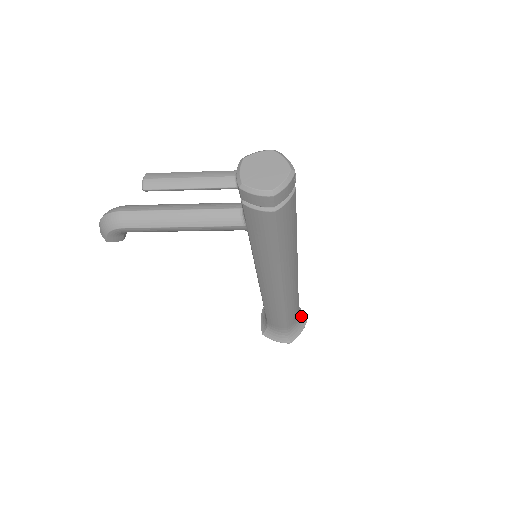
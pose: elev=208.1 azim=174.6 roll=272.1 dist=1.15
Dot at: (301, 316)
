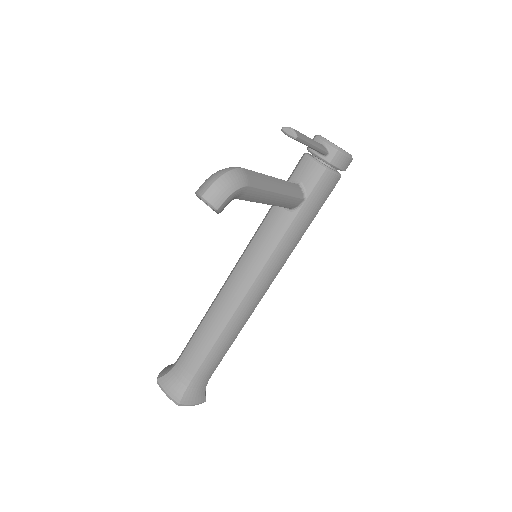
Dot at: occluded
